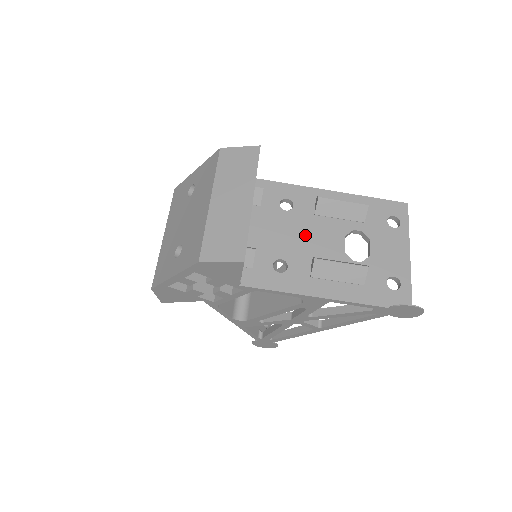
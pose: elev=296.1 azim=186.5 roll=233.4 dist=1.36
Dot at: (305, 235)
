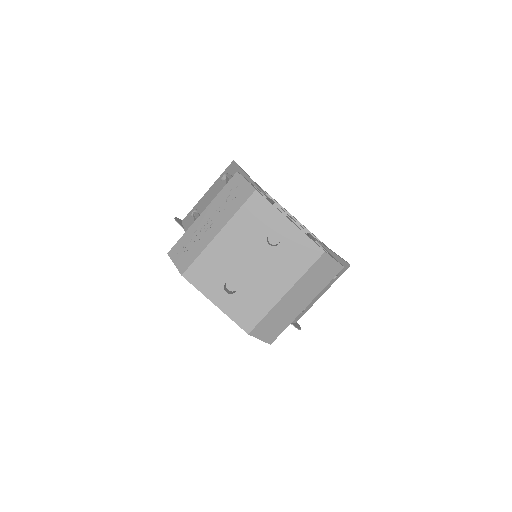
Dot at: occluded
